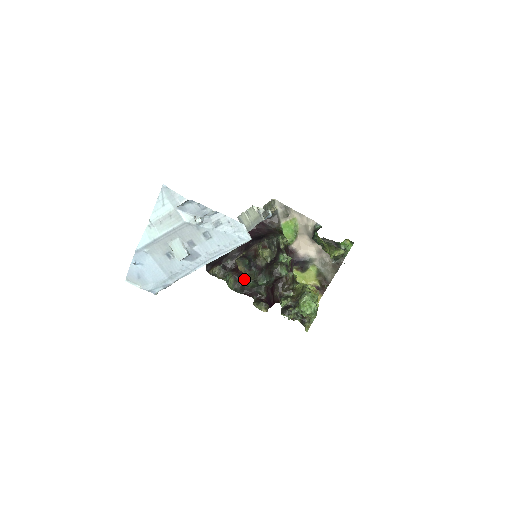
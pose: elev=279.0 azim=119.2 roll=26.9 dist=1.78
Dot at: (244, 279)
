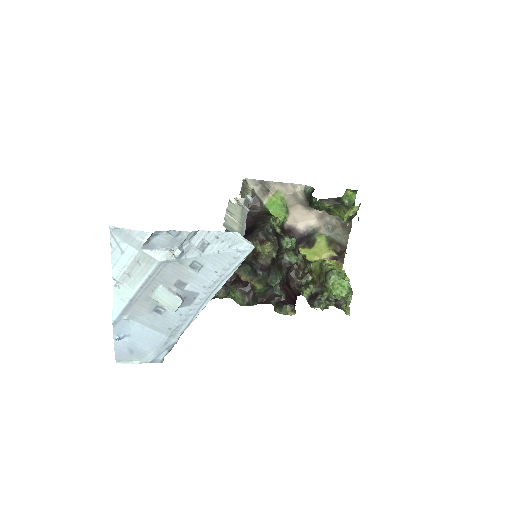
Dot at: (252, 287)
